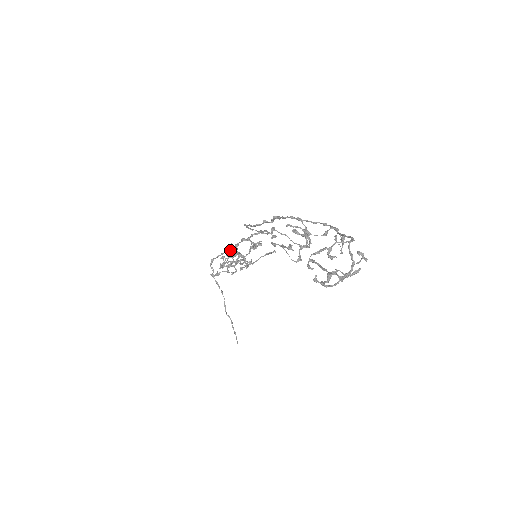
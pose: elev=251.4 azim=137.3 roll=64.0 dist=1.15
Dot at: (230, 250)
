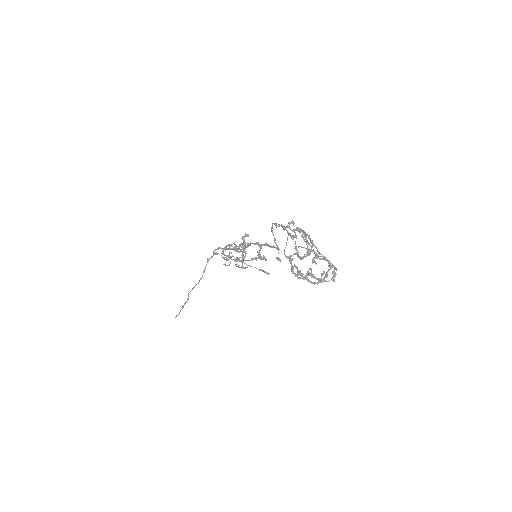
Dot at: (244, 237)
